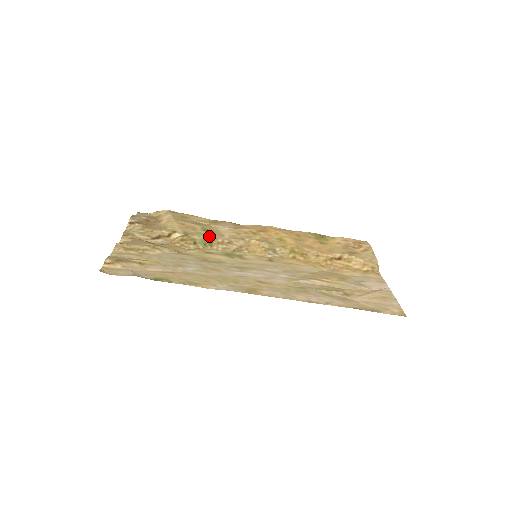
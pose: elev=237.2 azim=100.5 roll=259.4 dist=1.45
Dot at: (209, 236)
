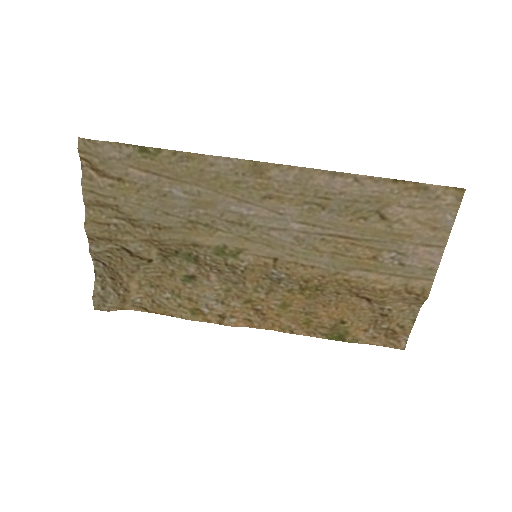
Dot at: (193, 267)
